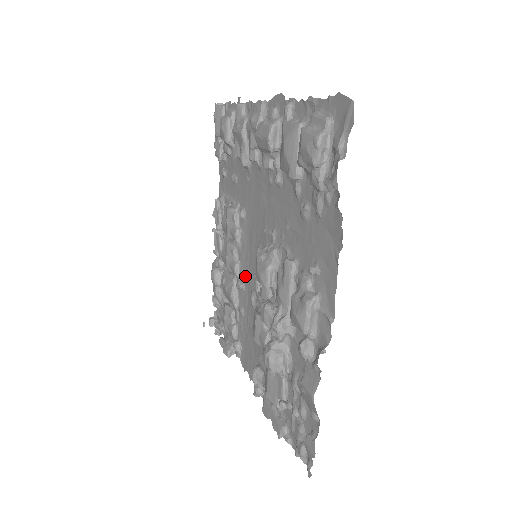
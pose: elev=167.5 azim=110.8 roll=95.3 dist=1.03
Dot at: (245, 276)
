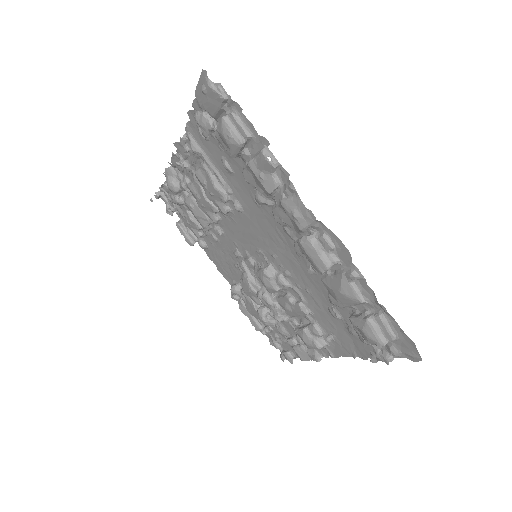
Dot at: (227, 232)
